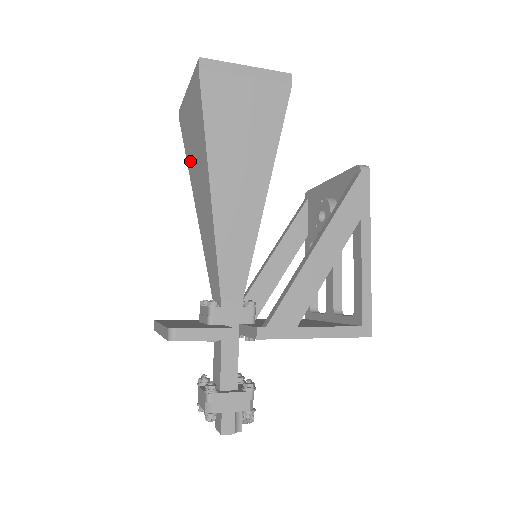
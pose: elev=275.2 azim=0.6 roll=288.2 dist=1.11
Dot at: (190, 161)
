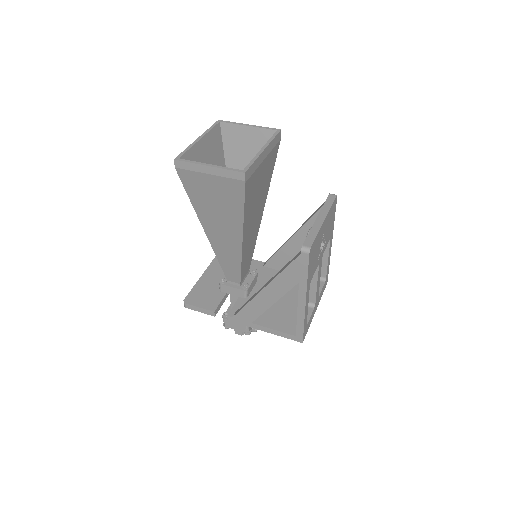
Dot at: occluded
